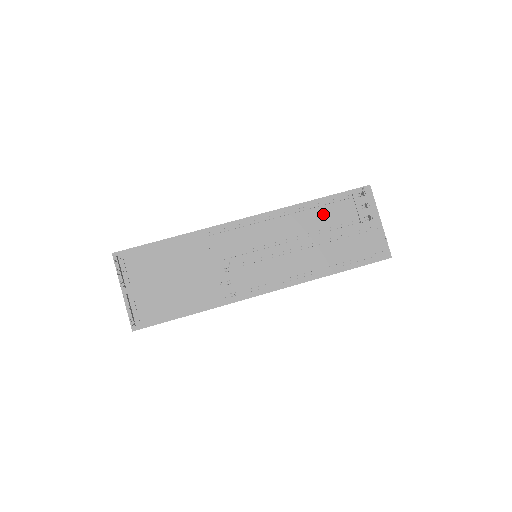
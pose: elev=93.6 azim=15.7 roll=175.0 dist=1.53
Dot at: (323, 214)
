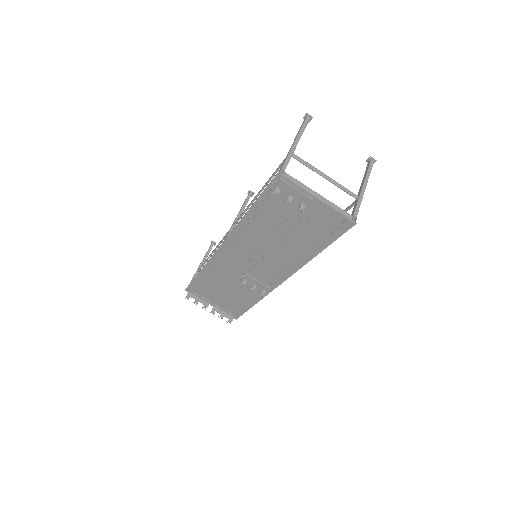
Dot at: (265, 218)
